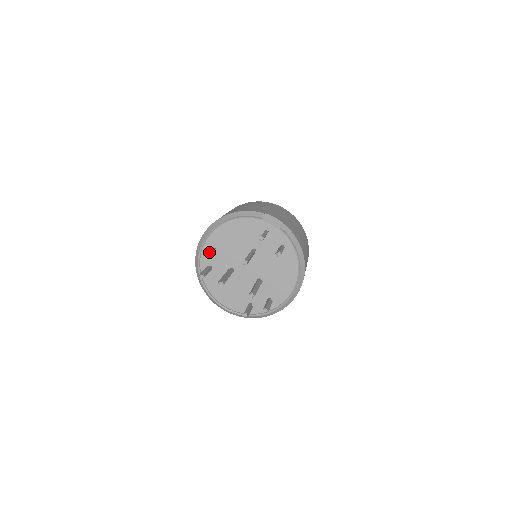
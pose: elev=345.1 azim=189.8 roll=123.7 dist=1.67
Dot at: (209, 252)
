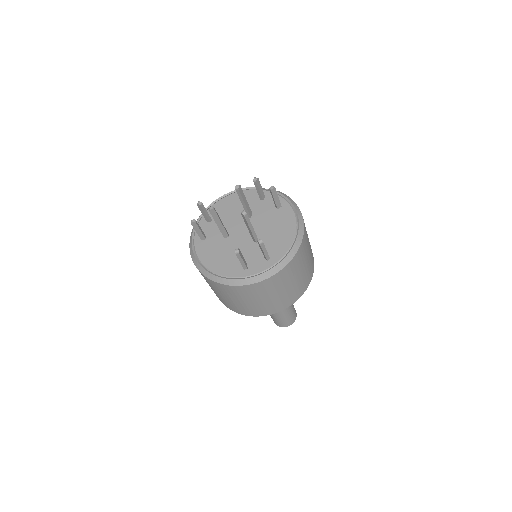
Dot at: (204, 208)
